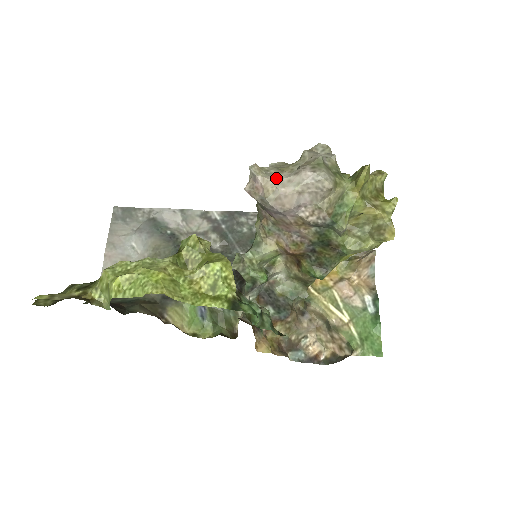
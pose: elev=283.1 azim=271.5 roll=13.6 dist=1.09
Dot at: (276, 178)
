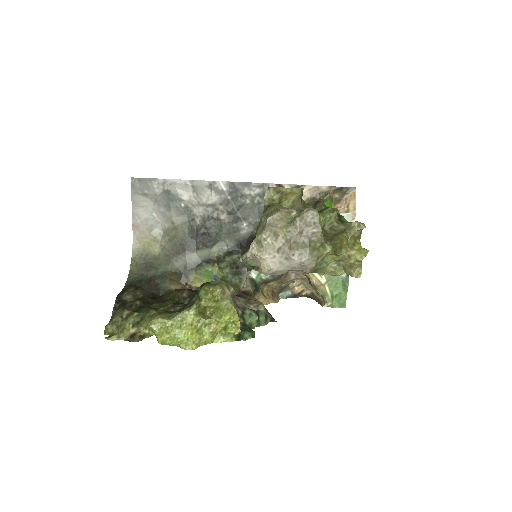
Dot at: (271, 258)
